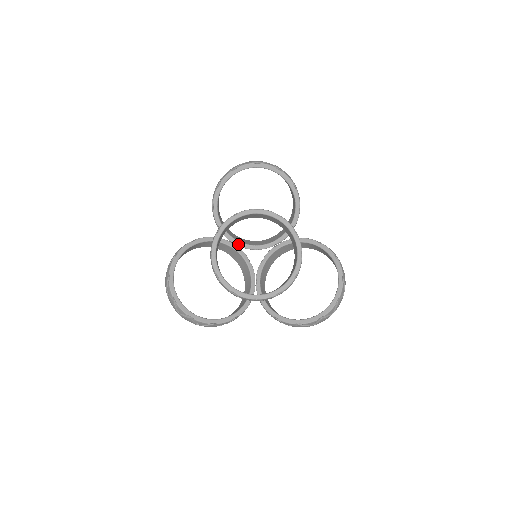
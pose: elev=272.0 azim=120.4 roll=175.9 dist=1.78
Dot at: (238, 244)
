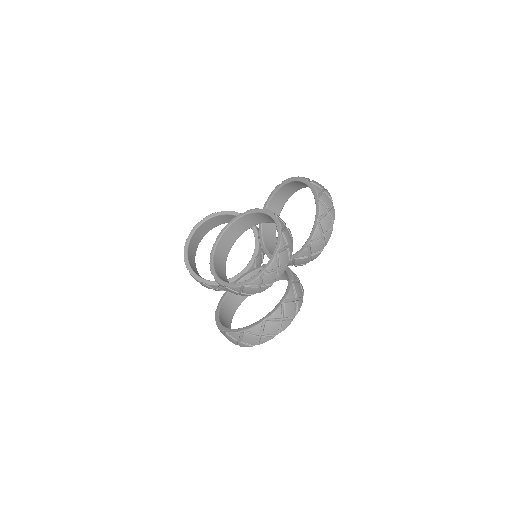
Dot at: (261, 240)
